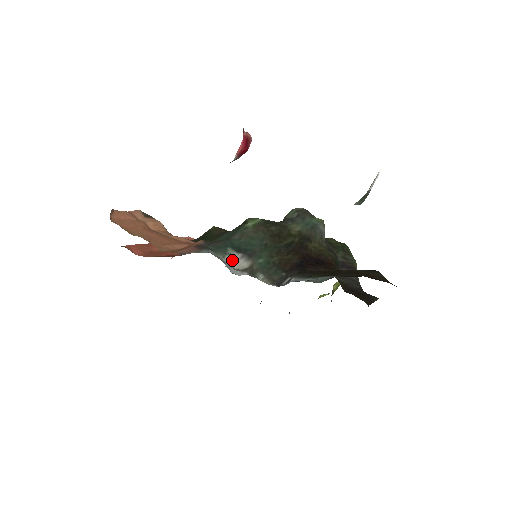
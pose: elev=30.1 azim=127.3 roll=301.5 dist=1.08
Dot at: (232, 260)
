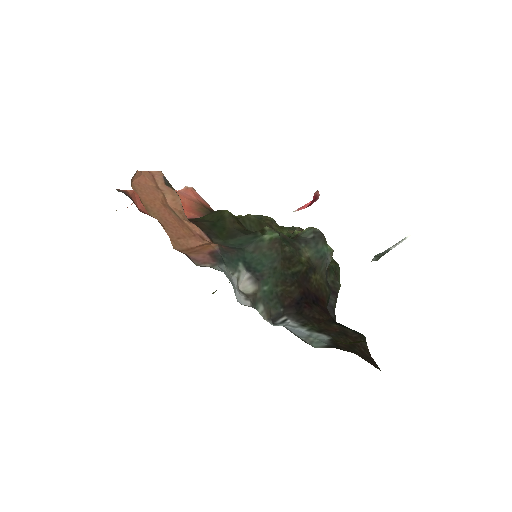
Dot at: (240, 279)
